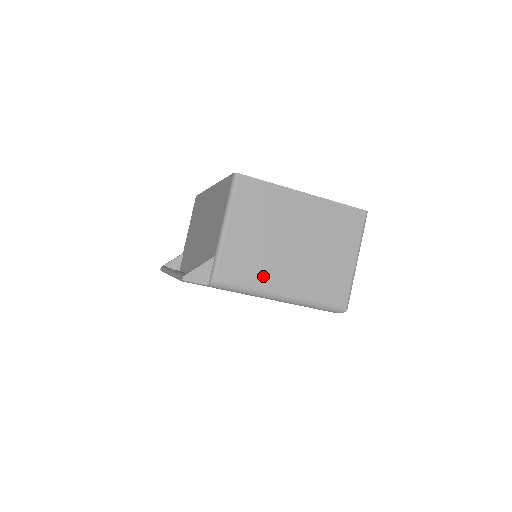
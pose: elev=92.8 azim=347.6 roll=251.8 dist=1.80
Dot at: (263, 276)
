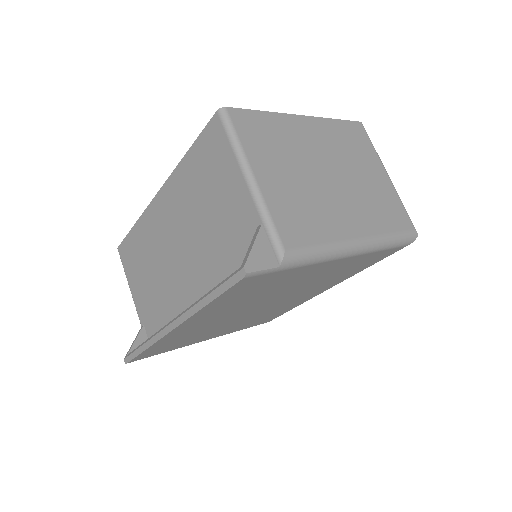
Dot at: (328, 226)
